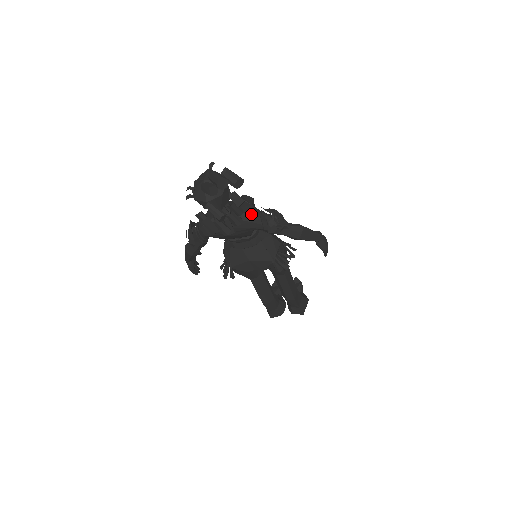
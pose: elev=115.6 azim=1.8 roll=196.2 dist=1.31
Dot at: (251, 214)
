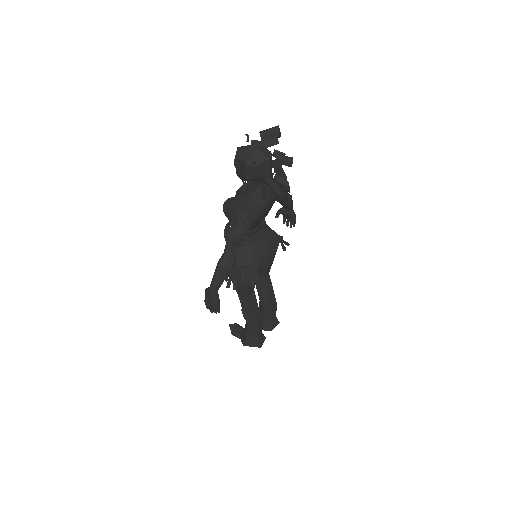
Dot at: occluded
